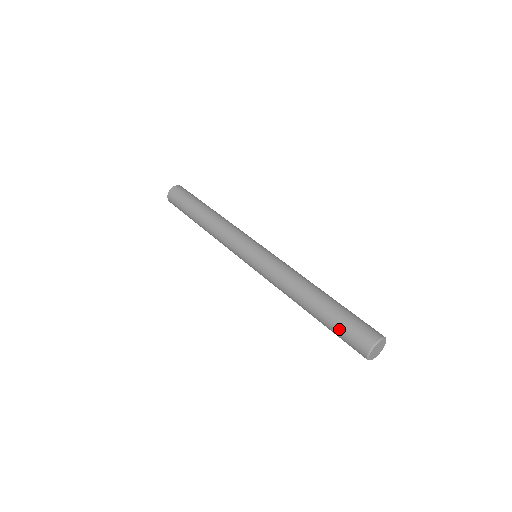
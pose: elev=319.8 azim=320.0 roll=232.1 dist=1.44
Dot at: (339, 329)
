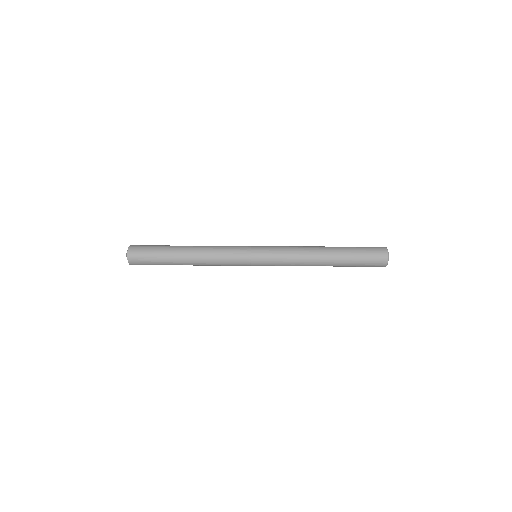
Dot at: (360, 263)
